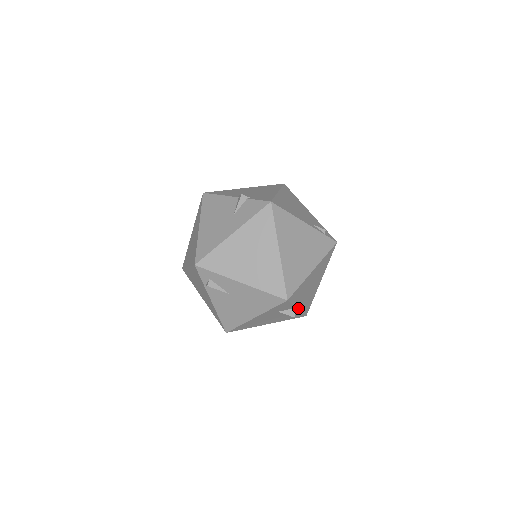
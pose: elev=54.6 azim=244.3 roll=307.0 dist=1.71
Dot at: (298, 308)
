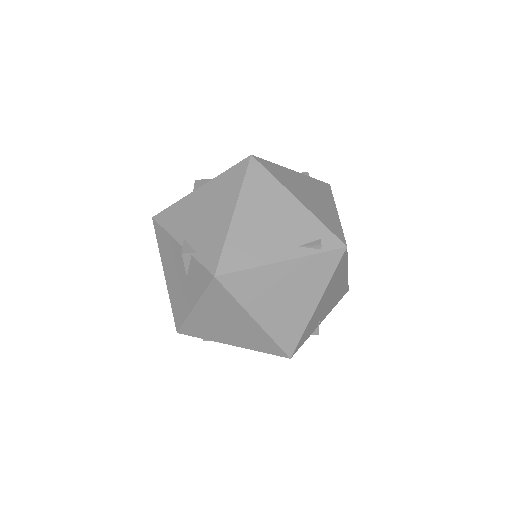
Dot at: (322, 320)
